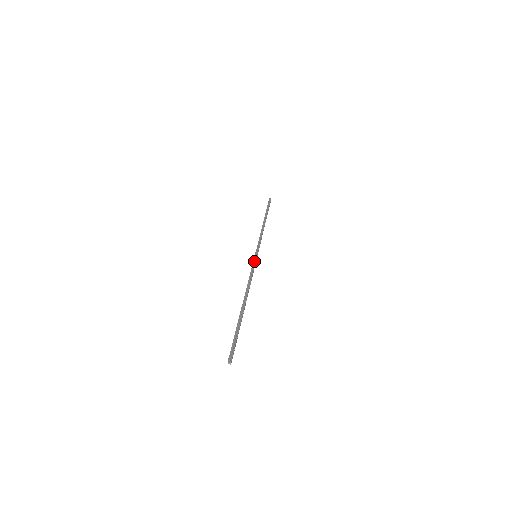
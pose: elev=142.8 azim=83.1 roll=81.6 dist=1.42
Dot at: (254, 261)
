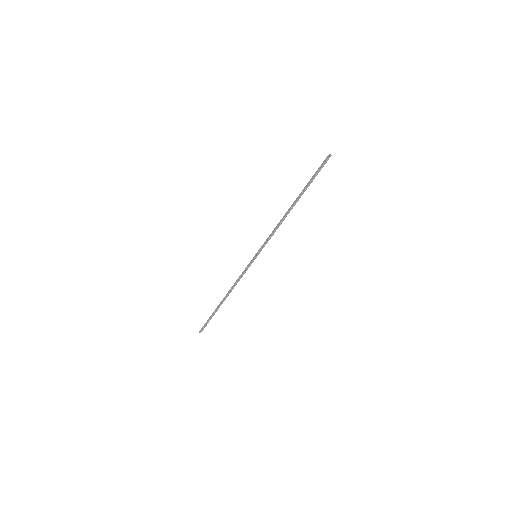
Dot at: (261, 248)
